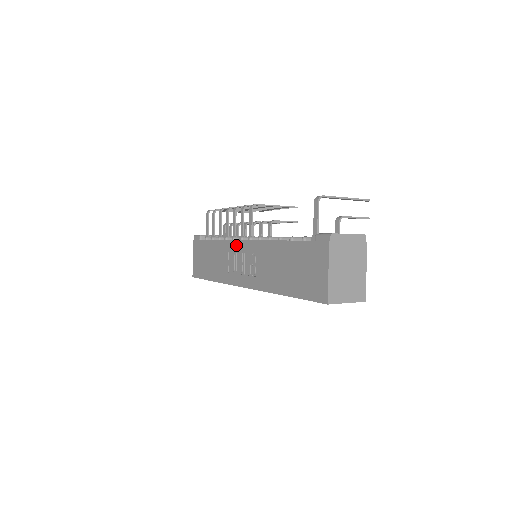
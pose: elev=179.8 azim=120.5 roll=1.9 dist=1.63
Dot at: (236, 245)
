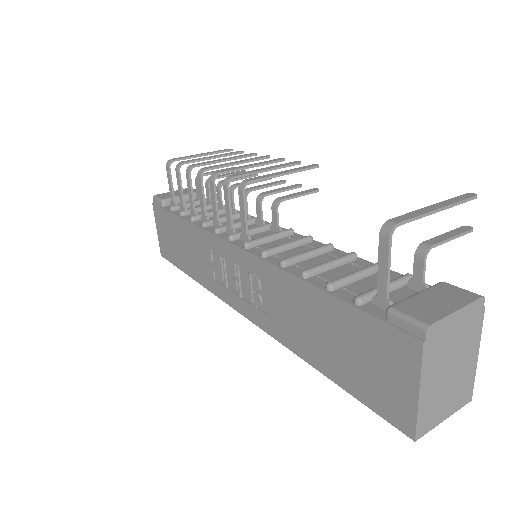
Dot at: (222, 246)
